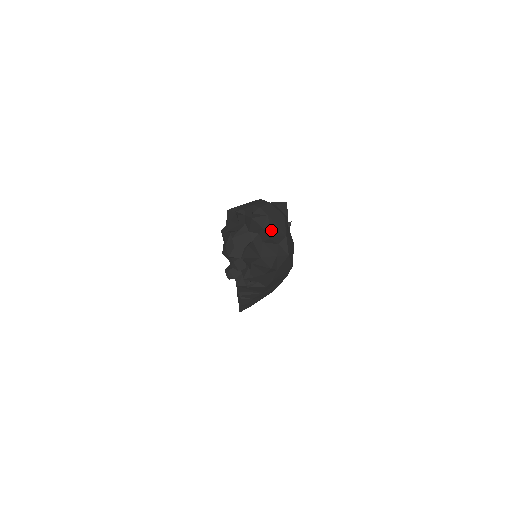
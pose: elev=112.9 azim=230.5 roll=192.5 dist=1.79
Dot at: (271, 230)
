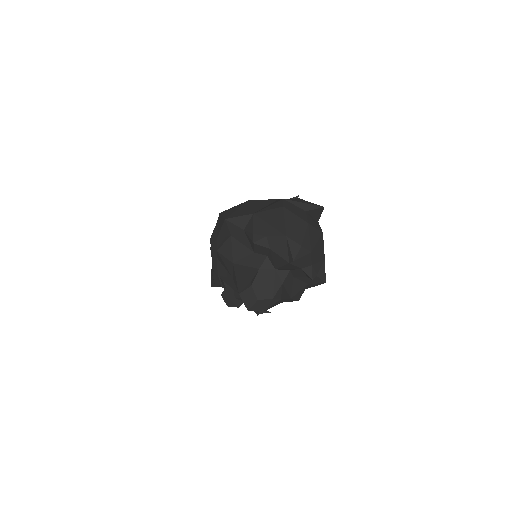
Dot at: (312, 267)
